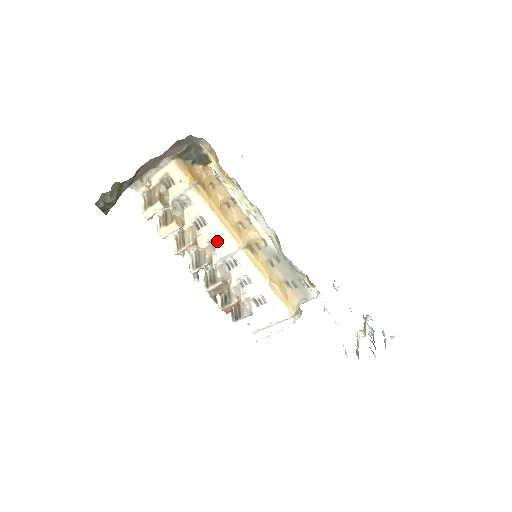
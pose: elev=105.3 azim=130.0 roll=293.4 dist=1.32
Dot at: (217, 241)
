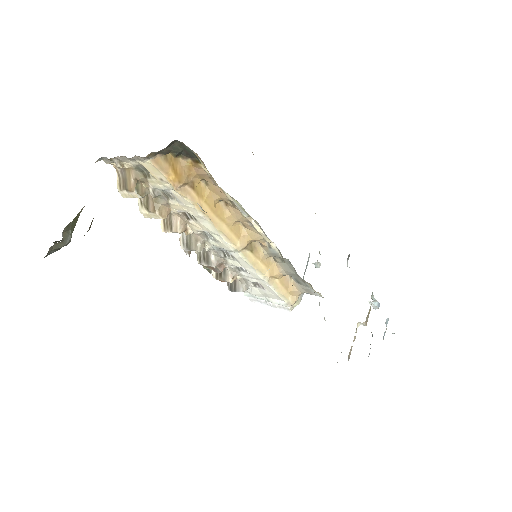
Dot at: (210, 235)
